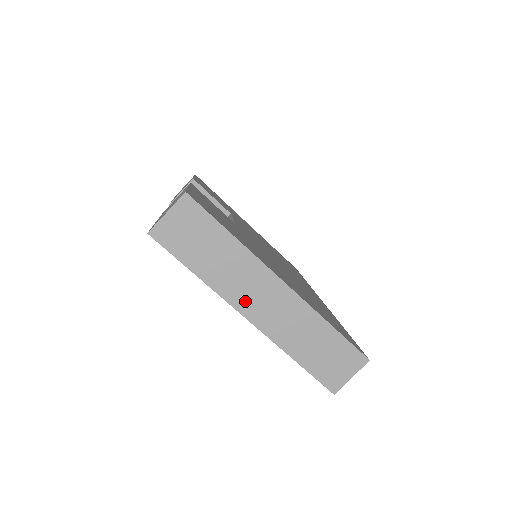
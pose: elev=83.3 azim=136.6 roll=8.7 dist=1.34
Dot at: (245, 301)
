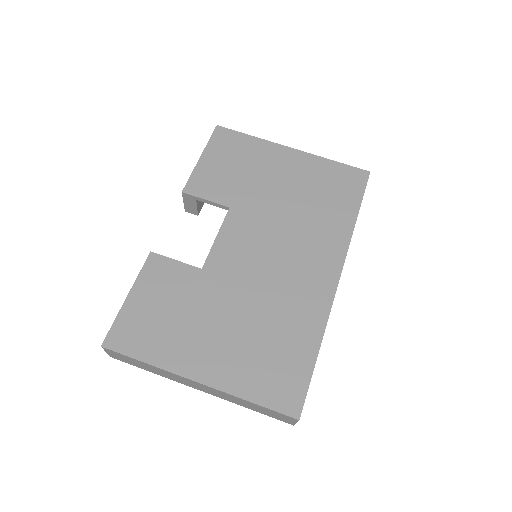
Dot at: (189, 385)
